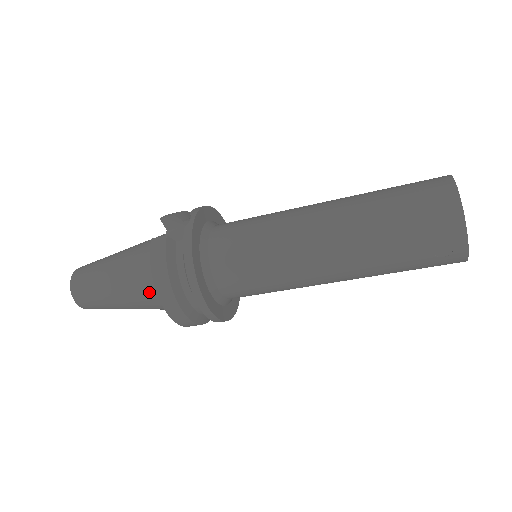
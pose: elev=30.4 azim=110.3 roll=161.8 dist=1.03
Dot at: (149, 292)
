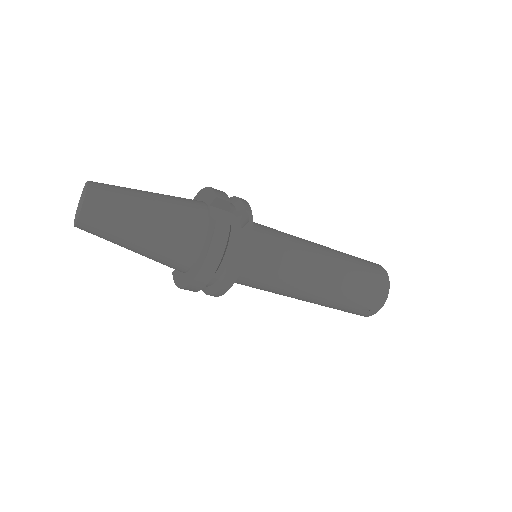
Dot at: (178, 255)
